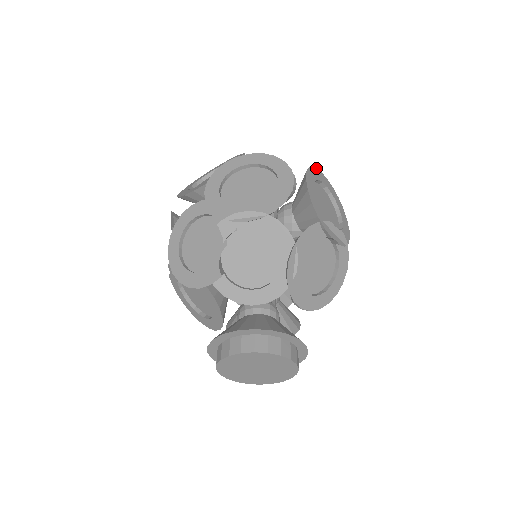
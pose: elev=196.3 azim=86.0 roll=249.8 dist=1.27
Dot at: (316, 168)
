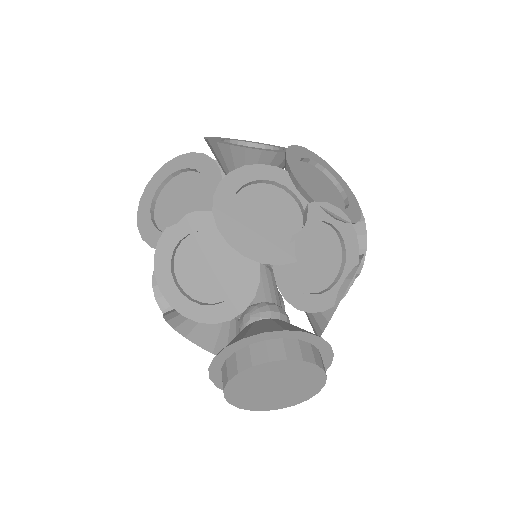
Dot at: occluded
